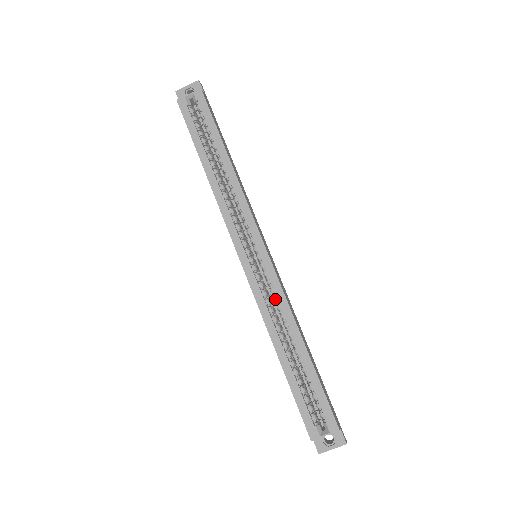
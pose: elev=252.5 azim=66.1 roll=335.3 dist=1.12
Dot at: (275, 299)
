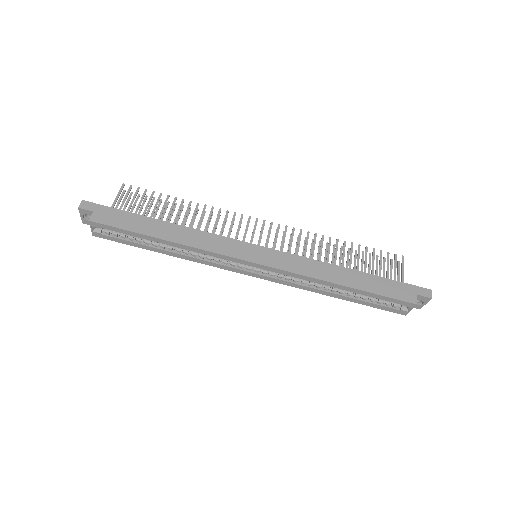
Dot at: (296, 278)
